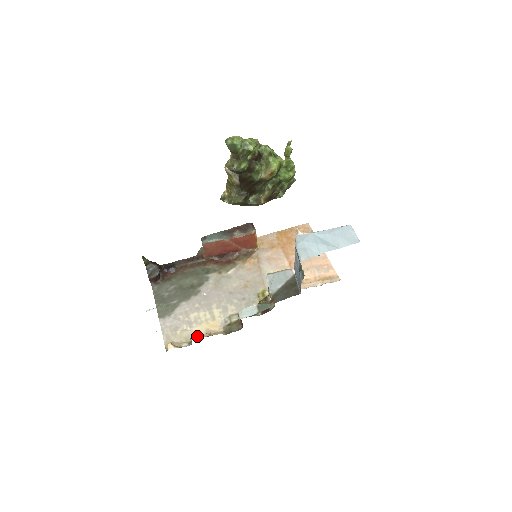
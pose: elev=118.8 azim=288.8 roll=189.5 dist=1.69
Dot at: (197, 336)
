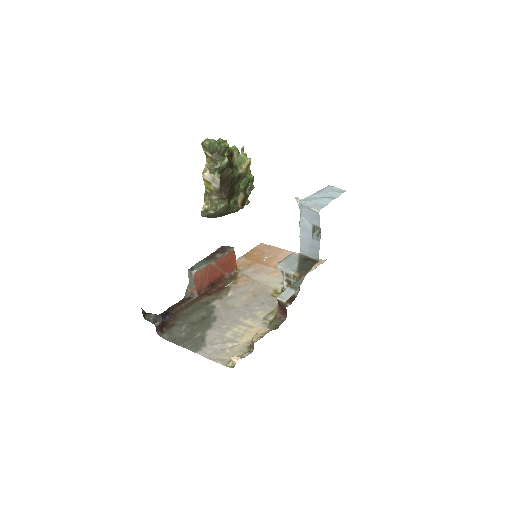
Dot at: (250, 344)
